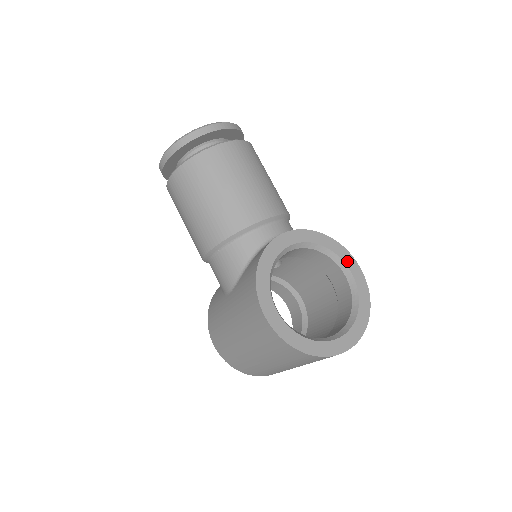
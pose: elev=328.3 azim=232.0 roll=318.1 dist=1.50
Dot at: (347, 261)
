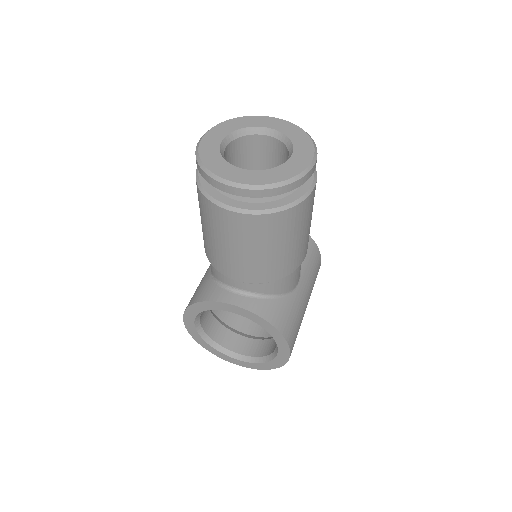
Dot at: (281, 346)
